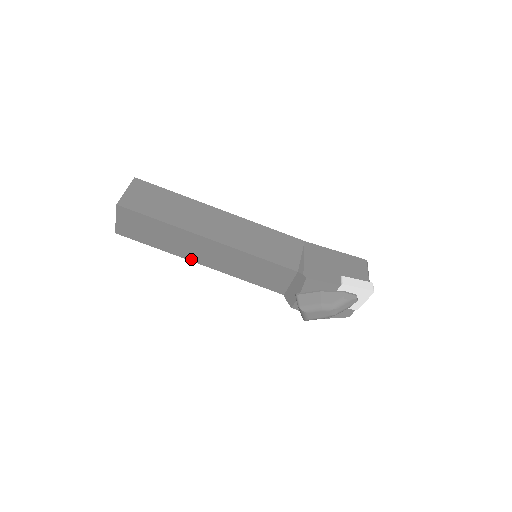
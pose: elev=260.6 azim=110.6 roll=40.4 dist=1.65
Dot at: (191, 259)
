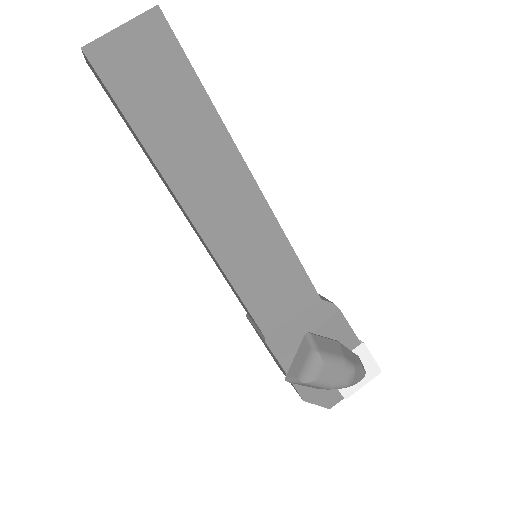
Dot at: (179, 193)
